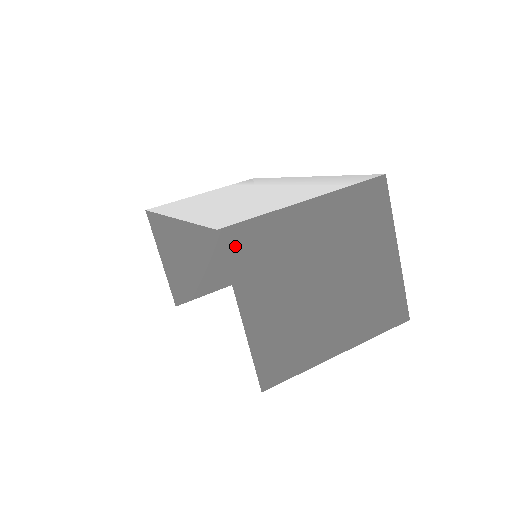
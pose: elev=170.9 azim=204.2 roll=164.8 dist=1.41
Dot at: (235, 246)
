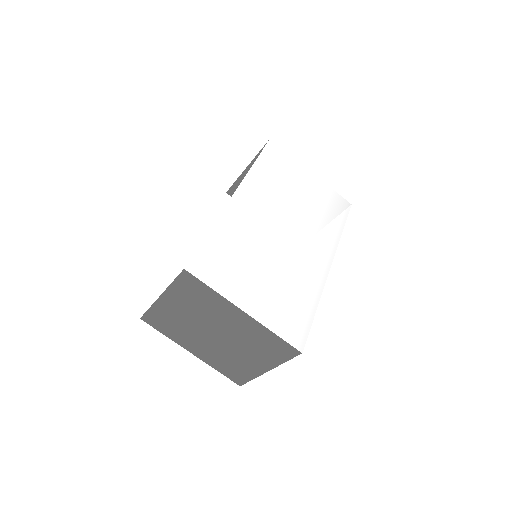
Dot at: (186, 281)
